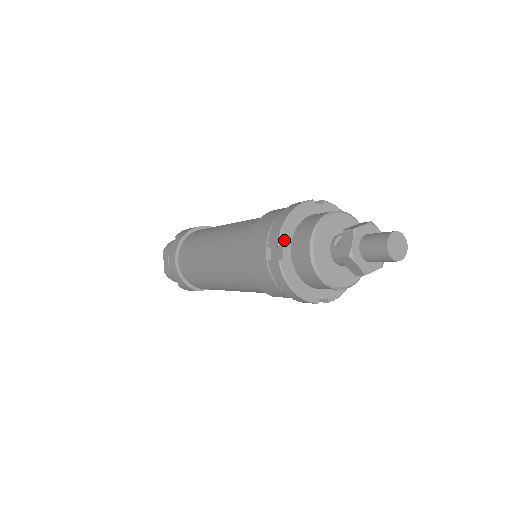
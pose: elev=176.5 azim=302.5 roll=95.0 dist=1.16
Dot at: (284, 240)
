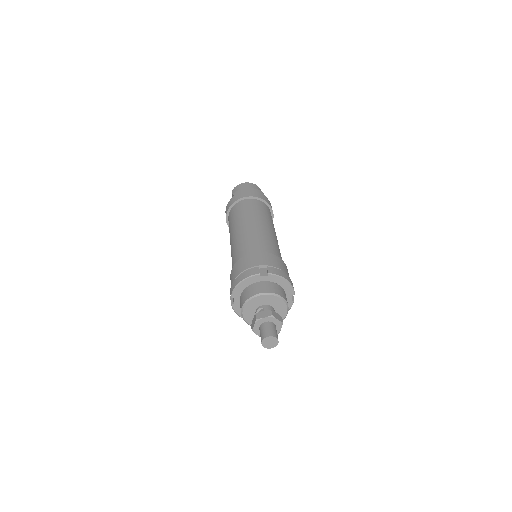
Dot at: (235, 295)
